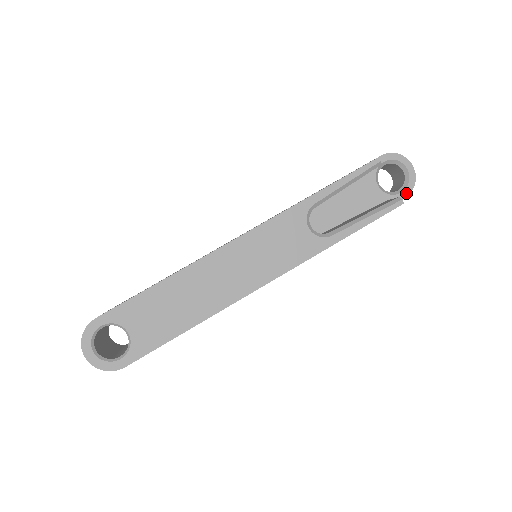
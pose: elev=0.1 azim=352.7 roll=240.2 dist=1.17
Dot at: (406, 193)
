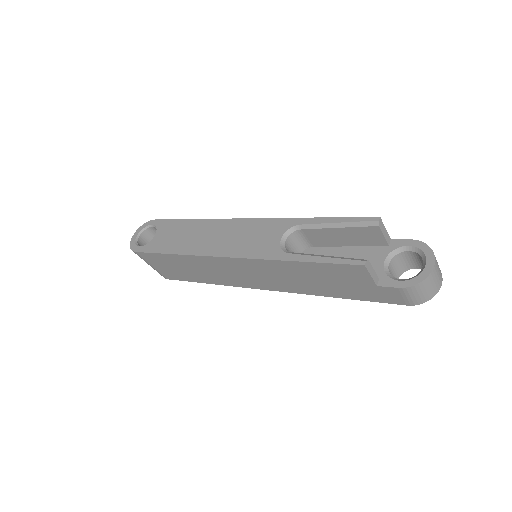
Dot at: (404, 284)
